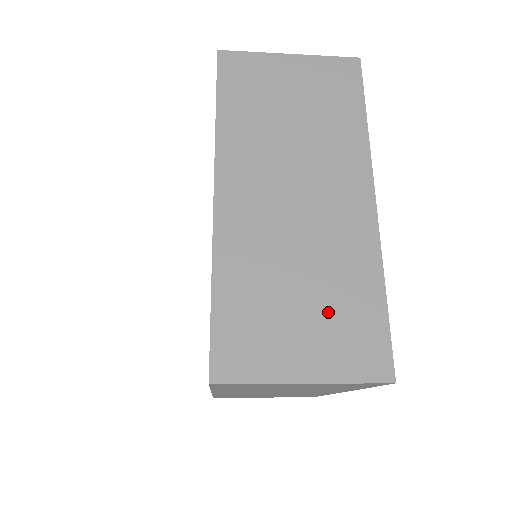
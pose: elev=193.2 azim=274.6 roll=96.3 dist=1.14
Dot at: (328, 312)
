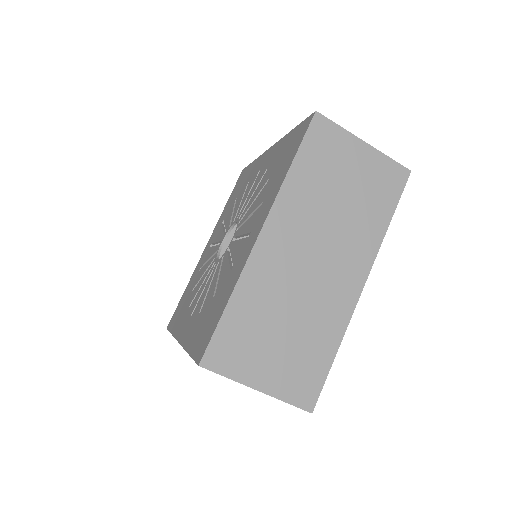
Dot at: occluded
